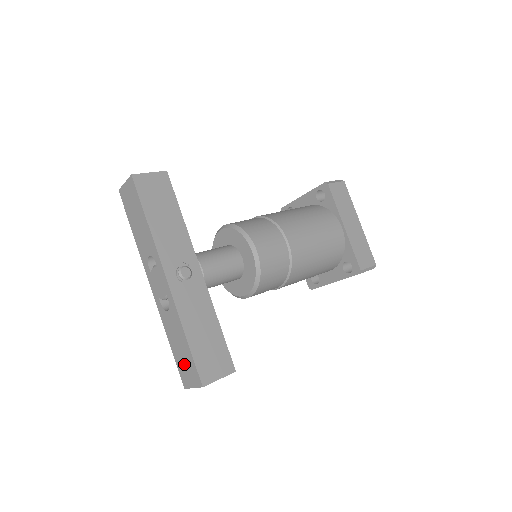
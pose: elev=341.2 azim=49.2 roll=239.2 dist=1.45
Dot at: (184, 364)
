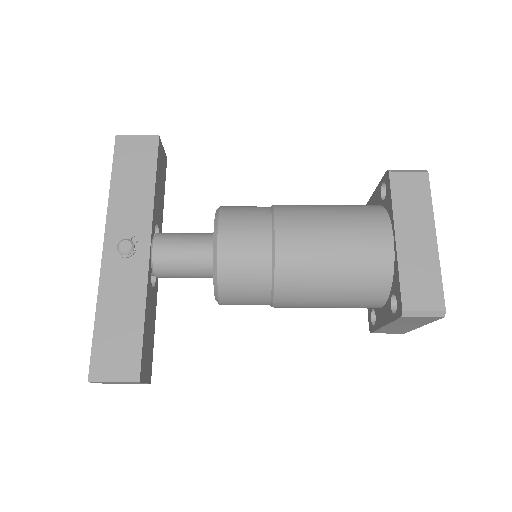
Dot at: occluded
